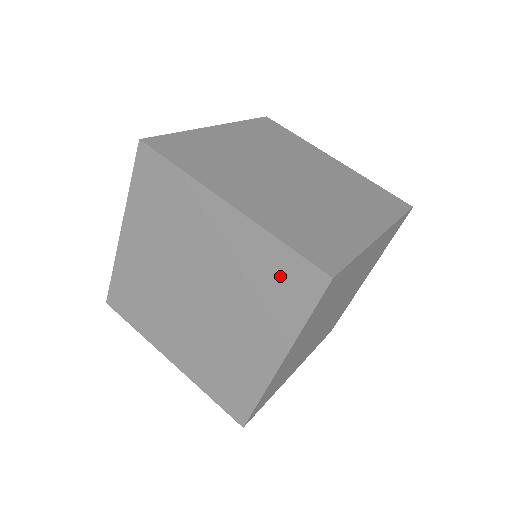
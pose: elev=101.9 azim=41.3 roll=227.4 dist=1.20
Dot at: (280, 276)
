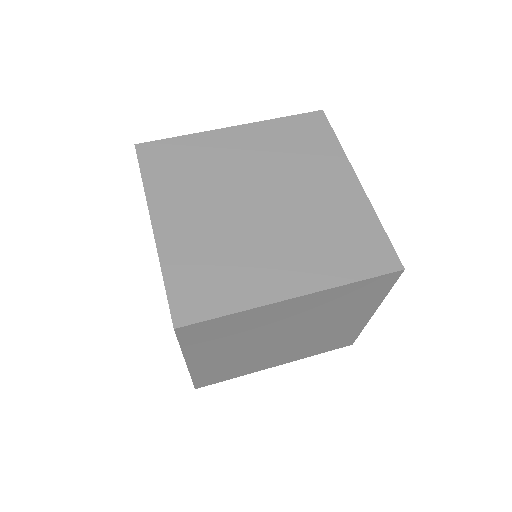
Dot at: (300, 133)
